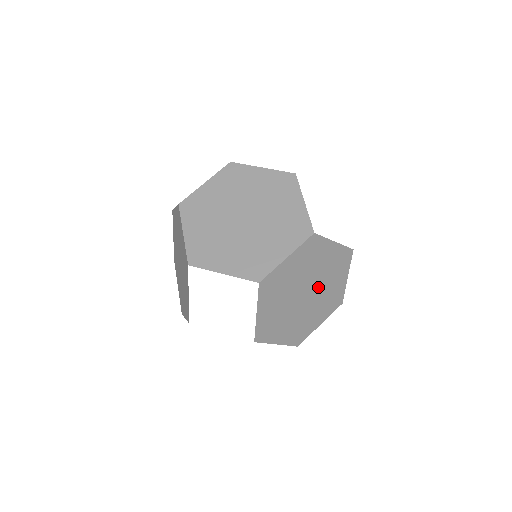
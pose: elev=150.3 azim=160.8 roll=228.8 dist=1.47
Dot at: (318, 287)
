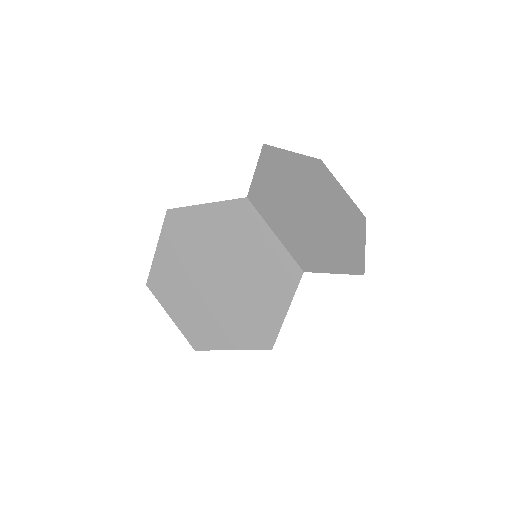
Dot at: occluded
